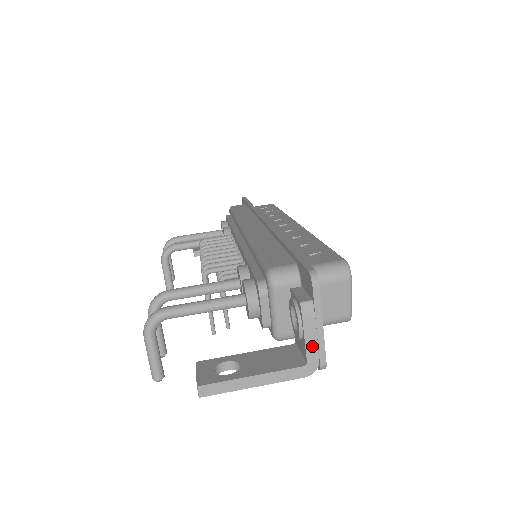
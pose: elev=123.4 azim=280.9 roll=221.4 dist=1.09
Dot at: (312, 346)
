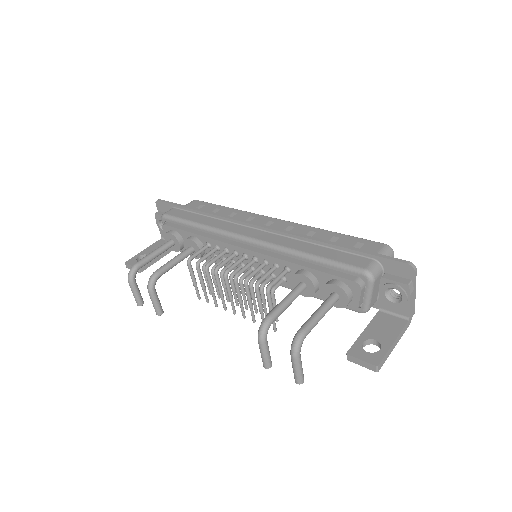
Dot at: (412, 307)
